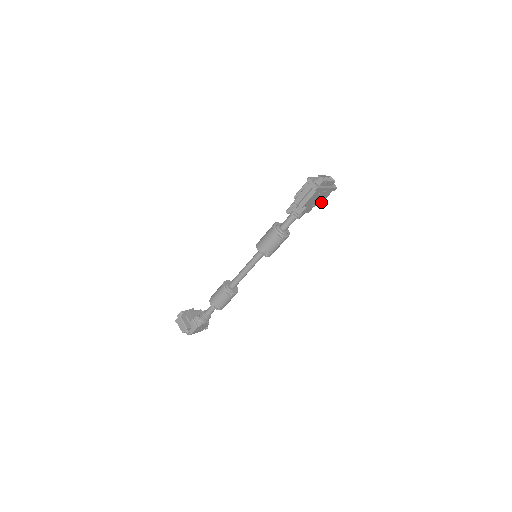
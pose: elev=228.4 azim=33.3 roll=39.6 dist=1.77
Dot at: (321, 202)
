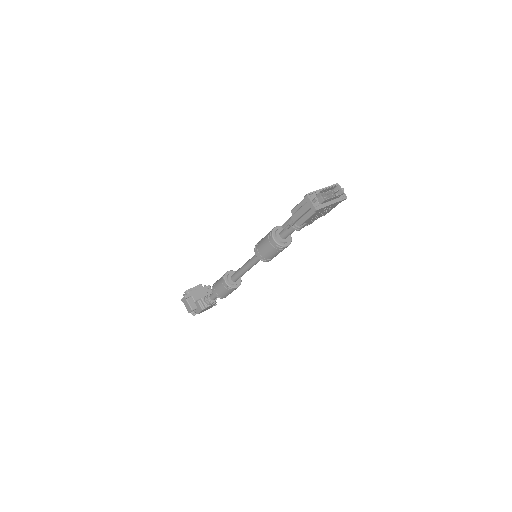
Dot at: (327, 212)
